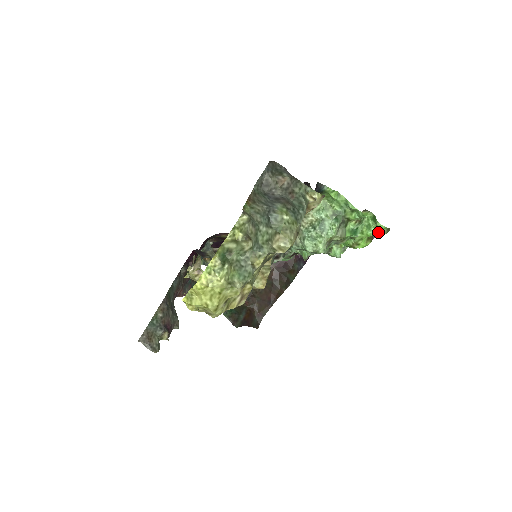
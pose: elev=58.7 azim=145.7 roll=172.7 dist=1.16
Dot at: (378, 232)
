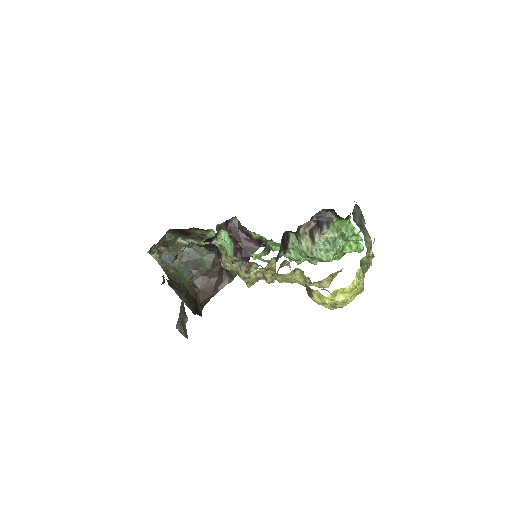
Dot at: (356, 251)
